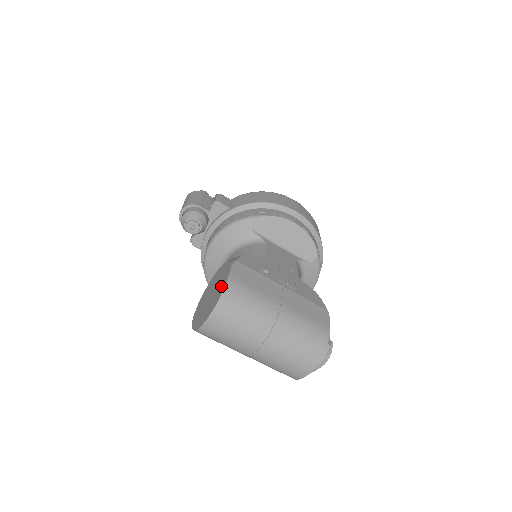
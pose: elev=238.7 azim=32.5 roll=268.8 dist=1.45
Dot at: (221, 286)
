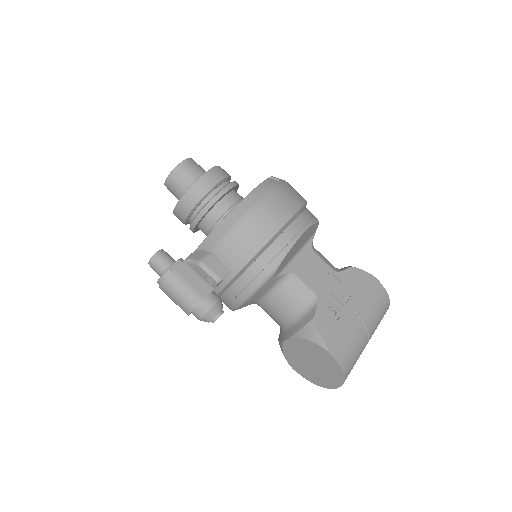
Dot at: (332, 367)
